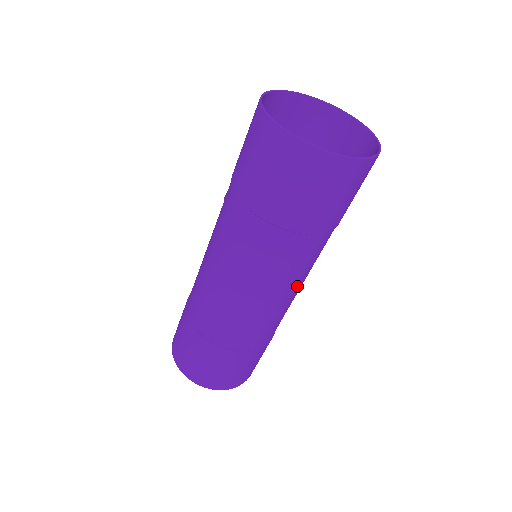
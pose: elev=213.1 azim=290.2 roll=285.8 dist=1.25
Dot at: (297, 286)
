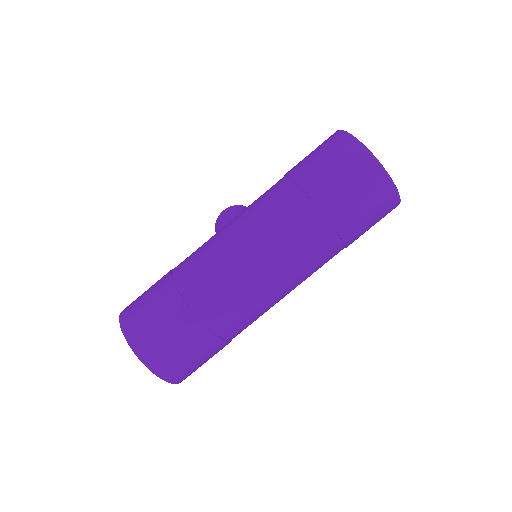
Dot at: (294, 287)
